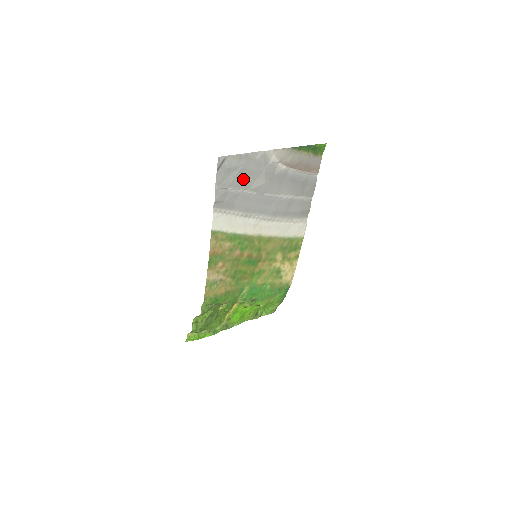
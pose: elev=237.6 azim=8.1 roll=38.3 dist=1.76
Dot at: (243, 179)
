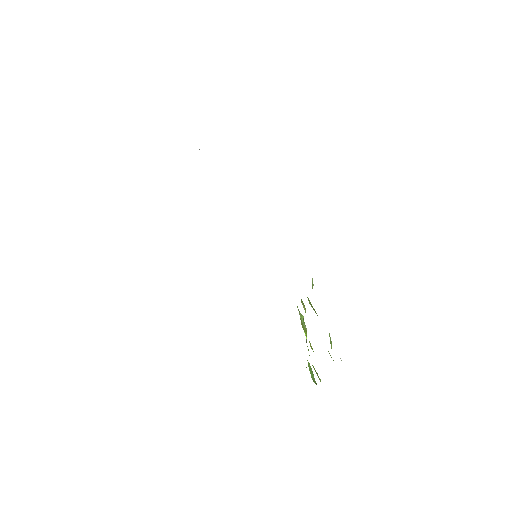
Dot at: occluded
